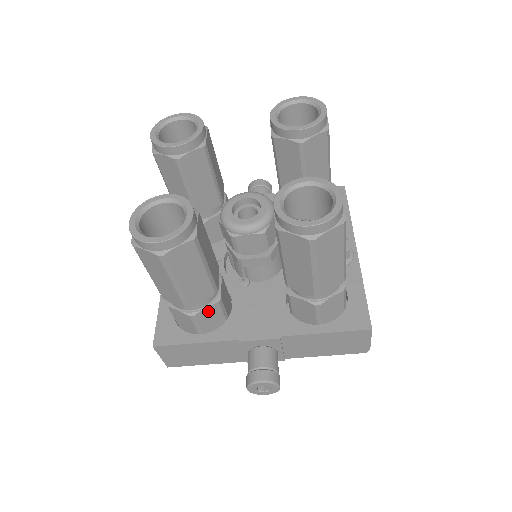
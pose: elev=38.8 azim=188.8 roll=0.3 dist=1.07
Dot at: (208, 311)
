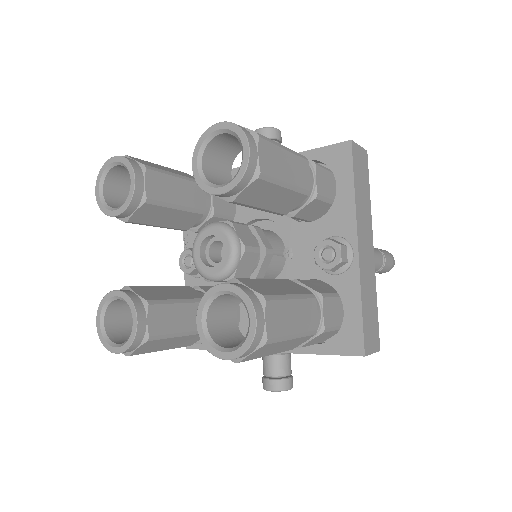
Dot at: occluded
